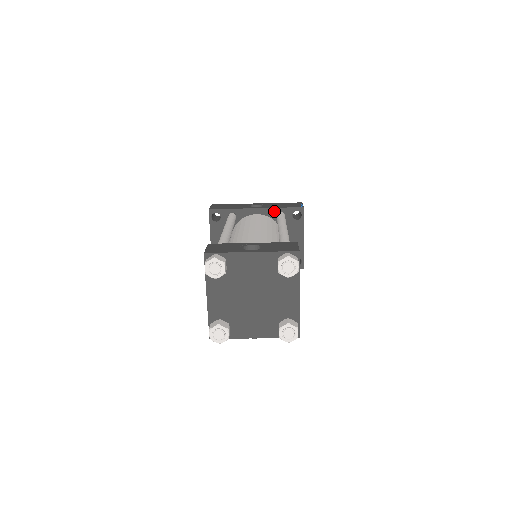
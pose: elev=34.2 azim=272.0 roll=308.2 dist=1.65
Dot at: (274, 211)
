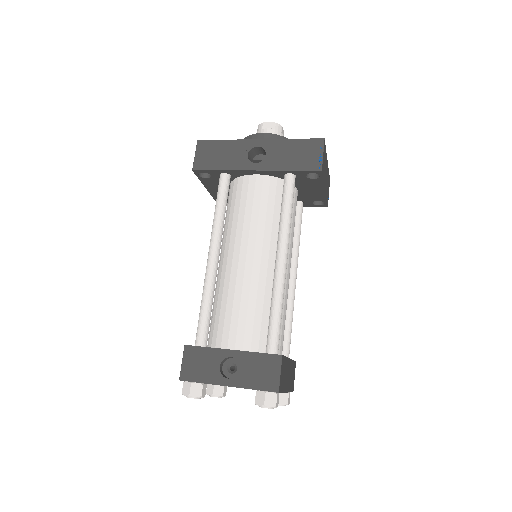
Dot at: (280, 173)
